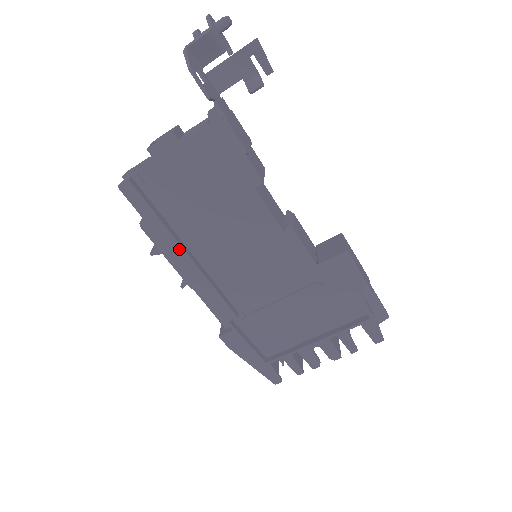
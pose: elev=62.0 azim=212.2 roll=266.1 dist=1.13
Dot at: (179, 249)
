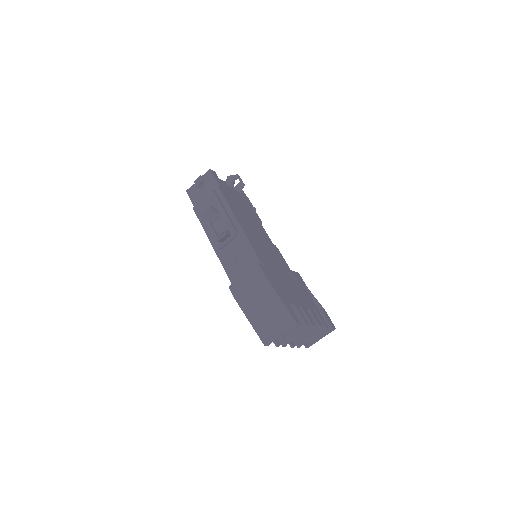
Dot at: (235, 208)
